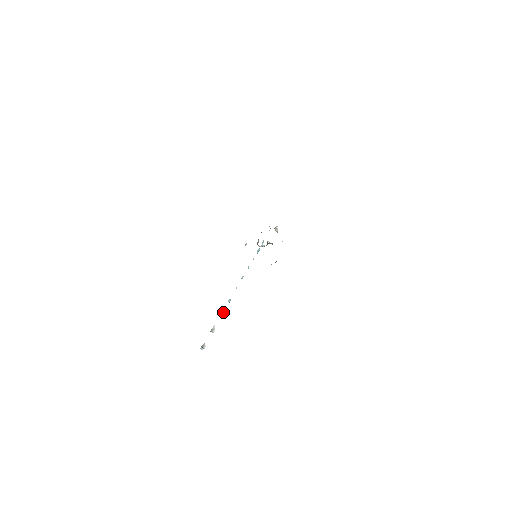
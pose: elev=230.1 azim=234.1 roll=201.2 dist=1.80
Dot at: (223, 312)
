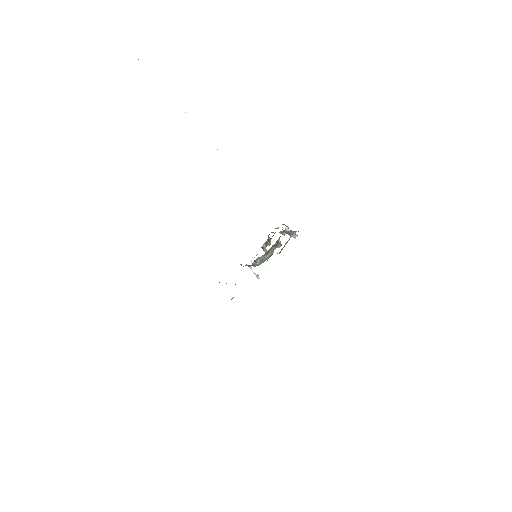
Dot at: occluded
